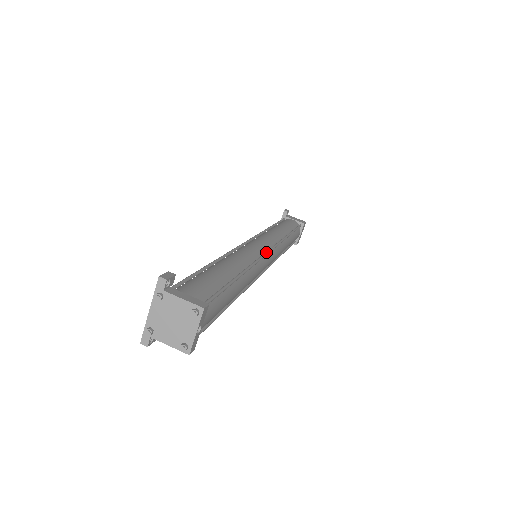
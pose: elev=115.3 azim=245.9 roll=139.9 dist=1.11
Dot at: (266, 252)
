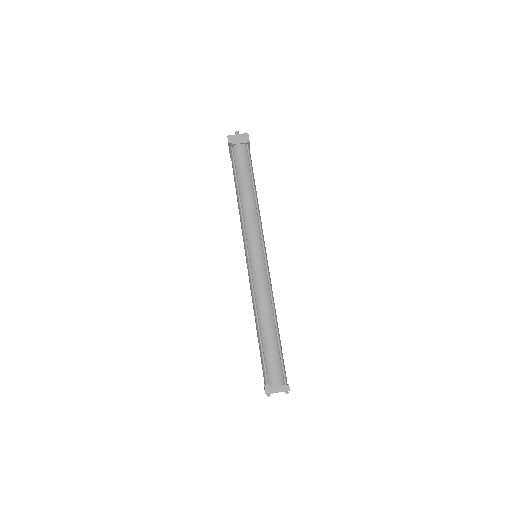
Dot at: (266, 266)
